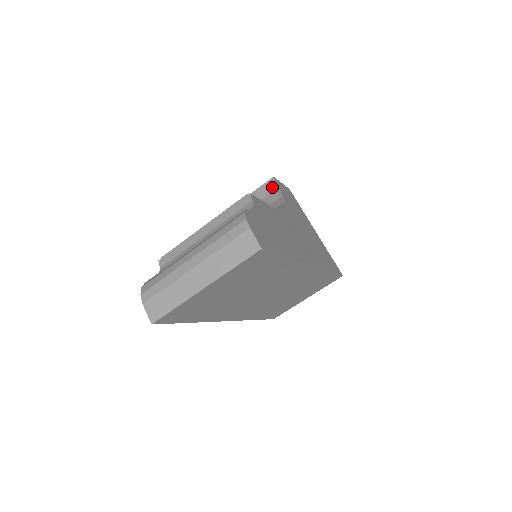
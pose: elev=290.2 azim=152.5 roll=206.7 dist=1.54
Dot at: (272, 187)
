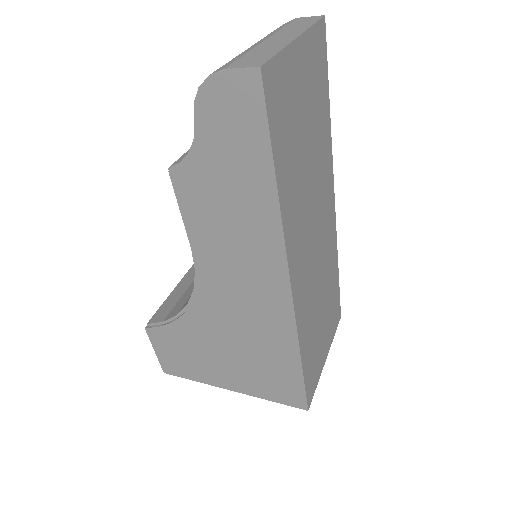
Dot at: occluded
